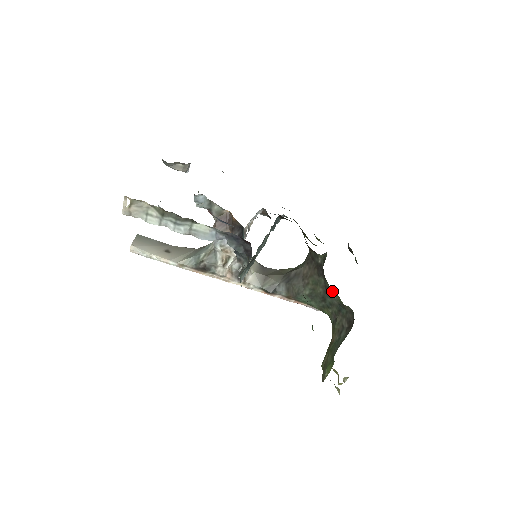
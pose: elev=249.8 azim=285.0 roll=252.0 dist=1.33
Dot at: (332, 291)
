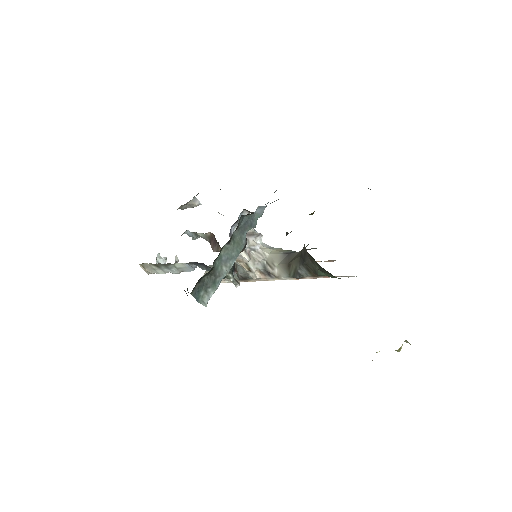
Dot at: occluded
